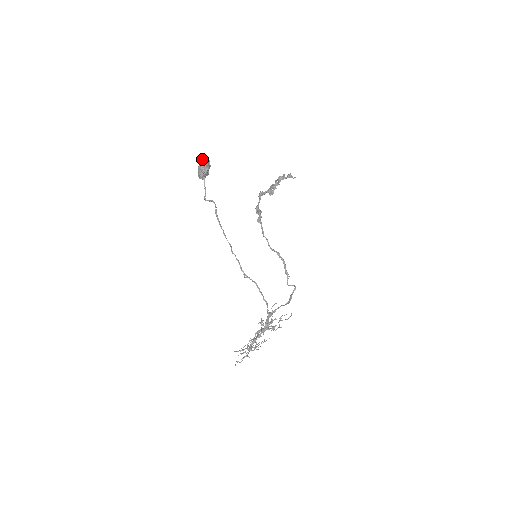
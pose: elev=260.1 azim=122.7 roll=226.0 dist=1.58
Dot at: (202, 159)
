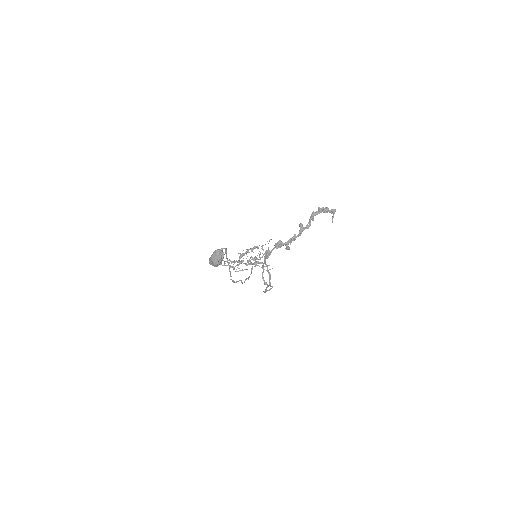
Dot at: (215, 260)
